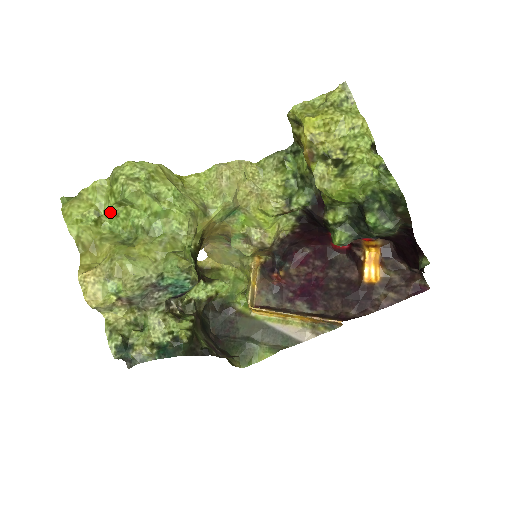
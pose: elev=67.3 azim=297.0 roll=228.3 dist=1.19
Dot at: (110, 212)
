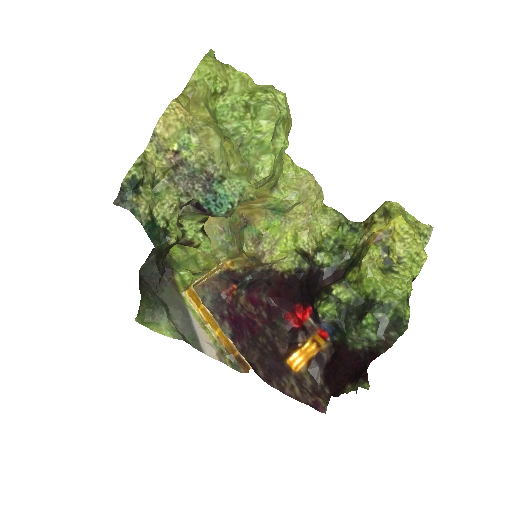
Dot at: (233, 101)
